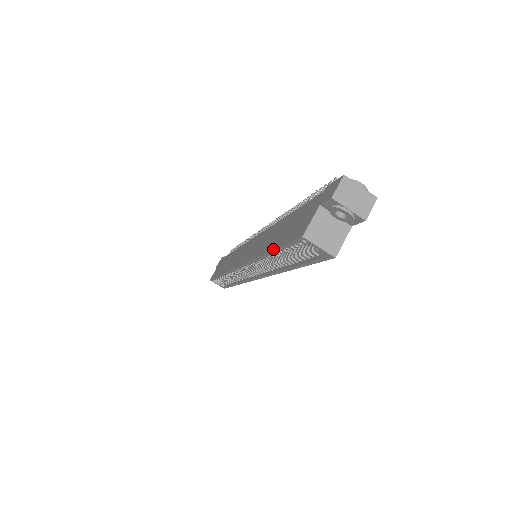
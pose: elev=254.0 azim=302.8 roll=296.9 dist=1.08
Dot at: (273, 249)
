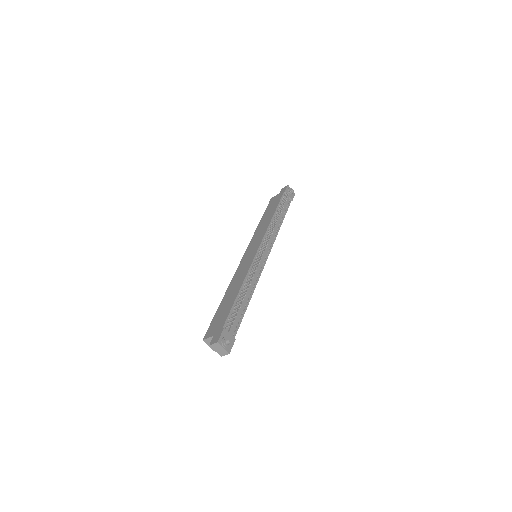
Dot at: (218, 308)
